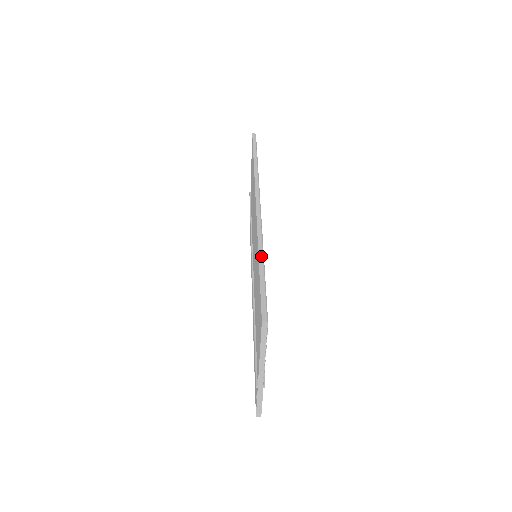
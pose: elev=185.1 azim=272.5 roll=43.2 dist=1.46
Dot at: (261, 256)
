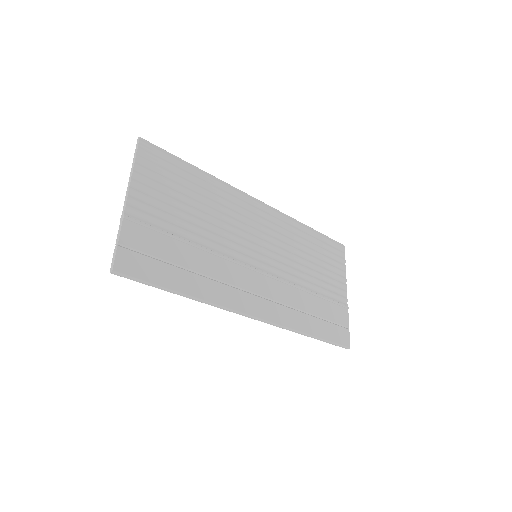
Dot at: (201, 170)
